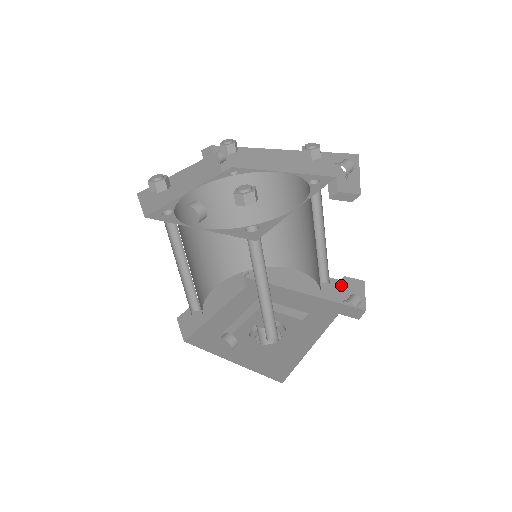
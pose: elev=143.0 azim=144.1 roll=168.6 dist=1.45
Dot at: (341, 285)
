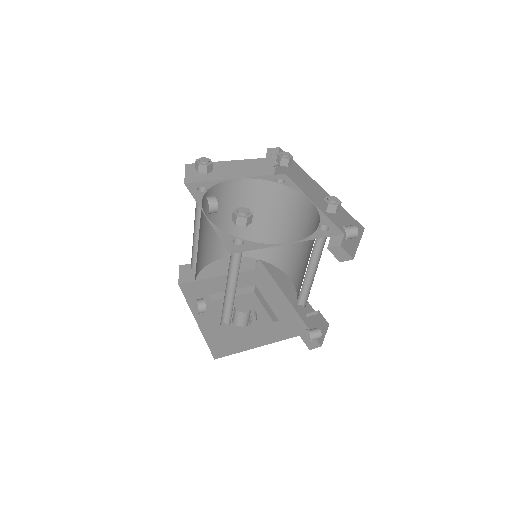
Dot at: (314, 315)
